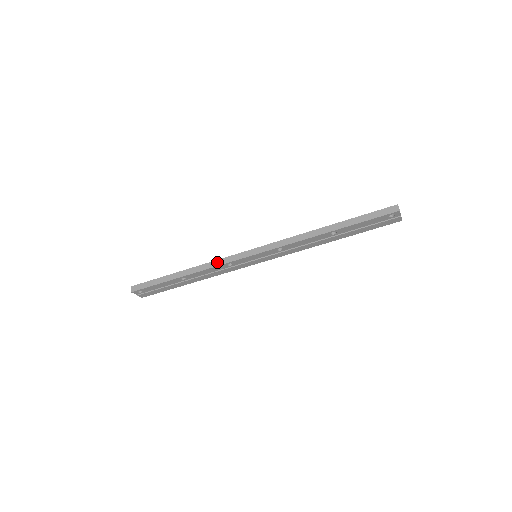
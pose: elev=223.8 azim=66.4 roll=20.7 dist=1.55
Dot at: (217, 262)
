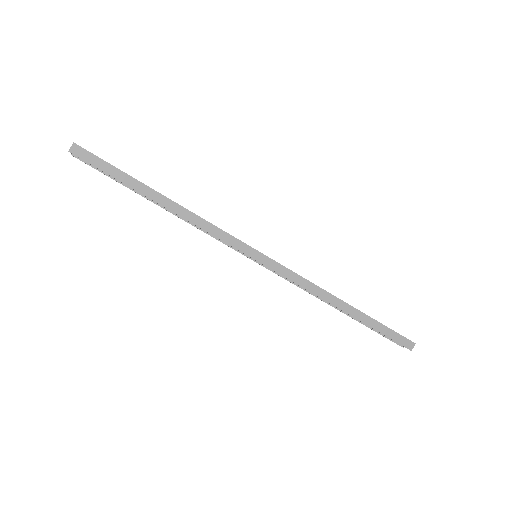
Dot at: (213, 228)
